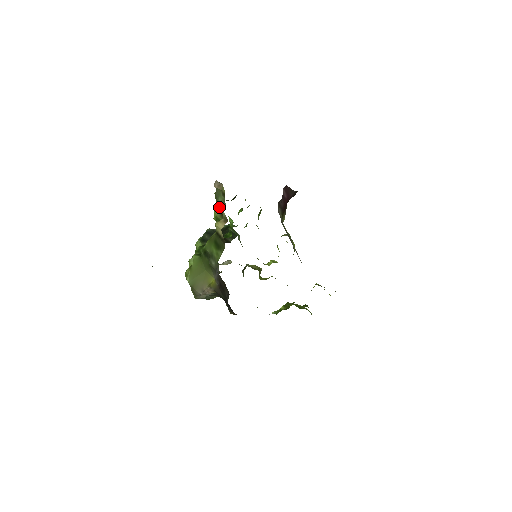
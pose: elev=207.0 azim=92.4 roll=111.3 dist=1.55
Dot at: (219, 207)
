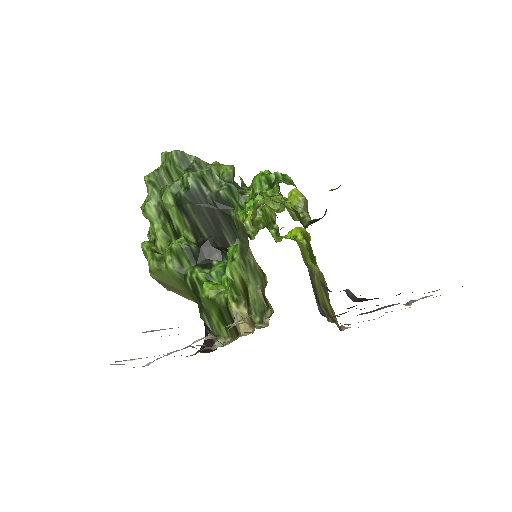
Dot at: (245, 284)
